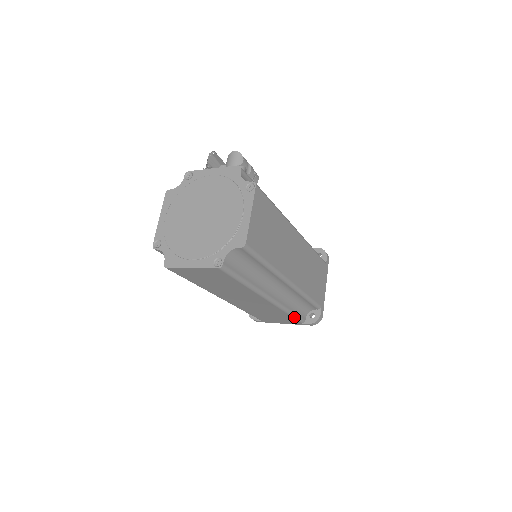
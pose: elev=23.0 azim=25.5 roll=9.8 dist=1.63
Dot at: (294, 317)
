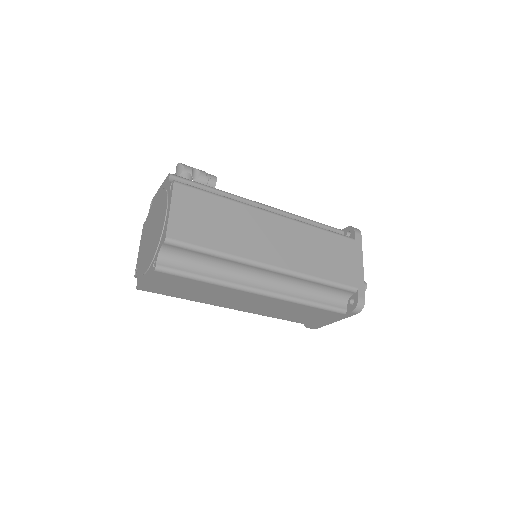
Dot at: (322, 308)
